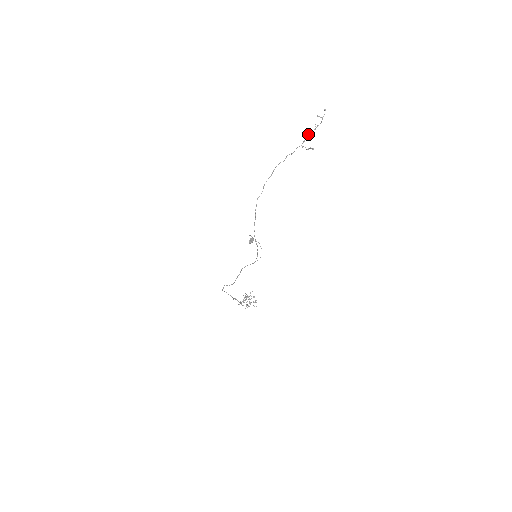
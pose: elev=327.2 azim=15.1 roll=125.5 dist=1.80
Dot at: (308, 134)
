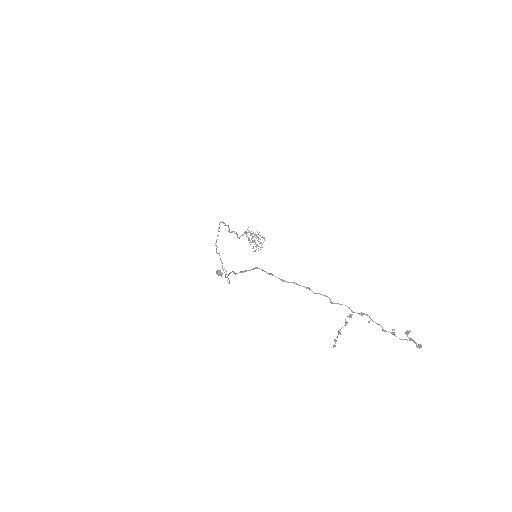
Dot at: occluded
